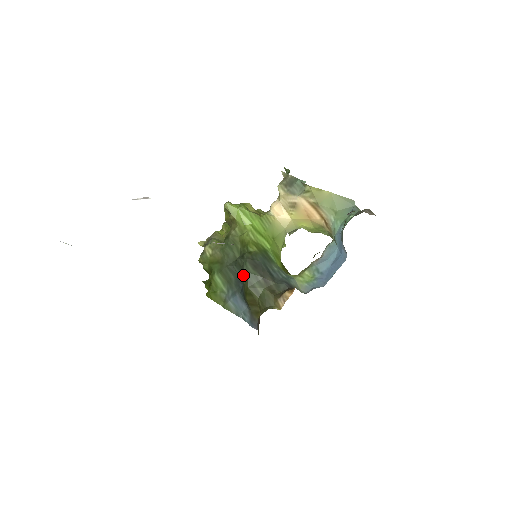
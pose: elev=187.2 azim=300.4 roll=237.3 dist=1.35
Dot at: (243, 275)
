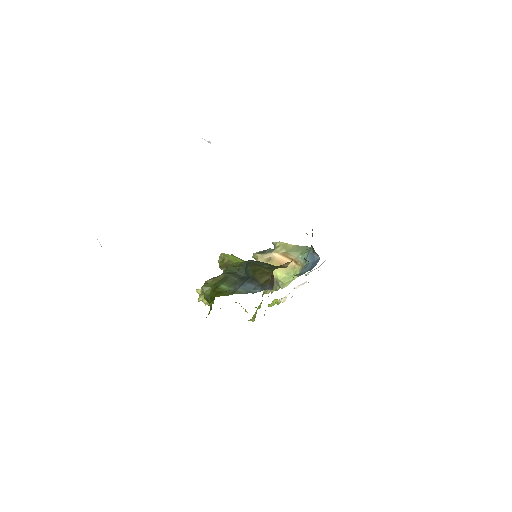
Dot at: (249, 264)
